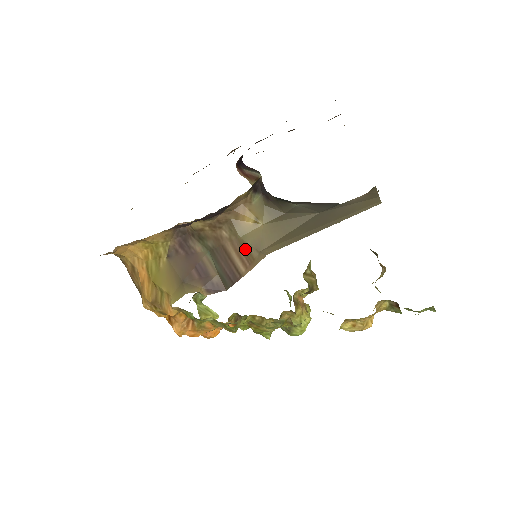
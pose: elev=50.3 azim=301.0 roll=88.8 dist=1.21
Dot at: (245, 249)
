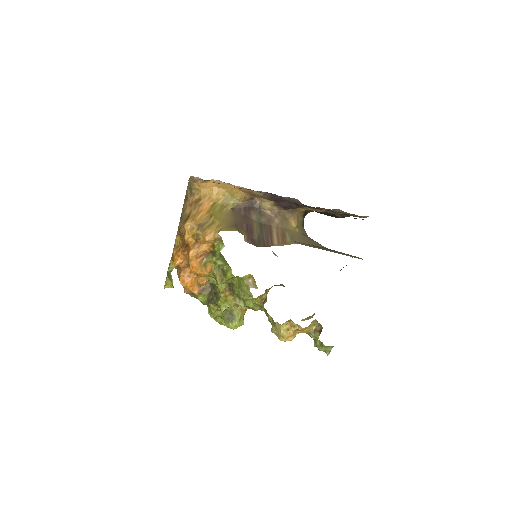
Dot at: (284, 235)
